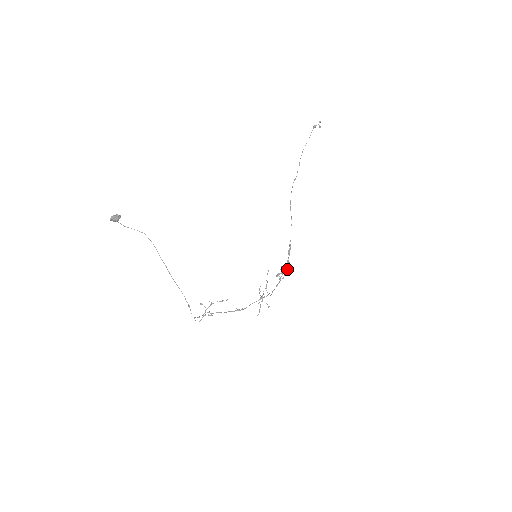
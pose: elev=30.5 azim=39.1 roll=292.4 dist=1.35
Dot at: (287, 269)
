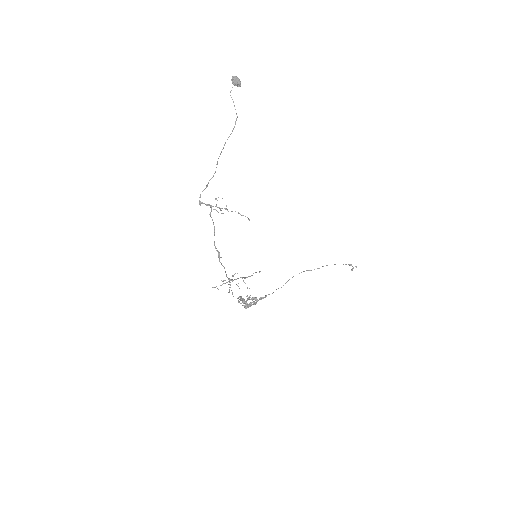
Dot at: occluded
